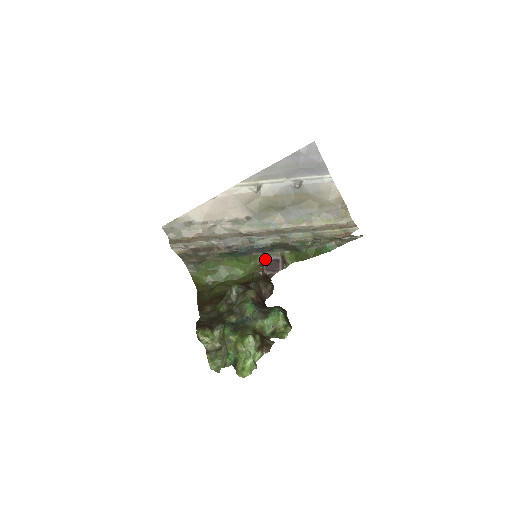
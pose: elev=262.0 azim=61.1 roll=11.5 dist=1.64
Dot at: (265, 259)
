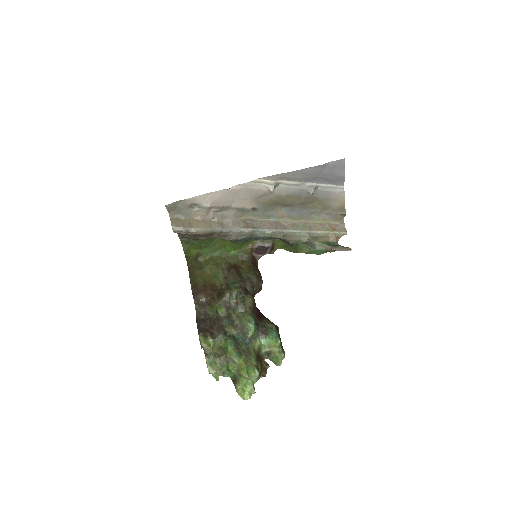
Dot at: (257, 245)
